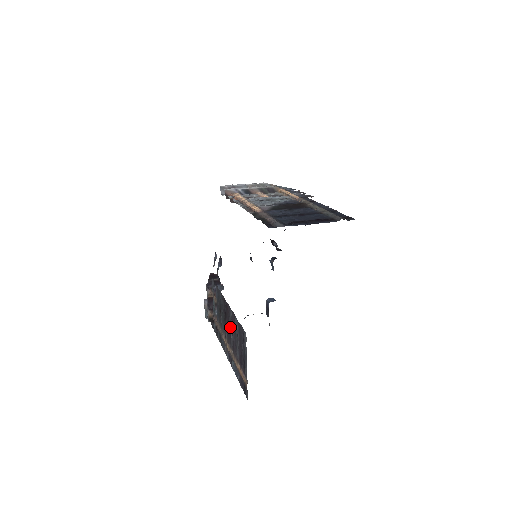
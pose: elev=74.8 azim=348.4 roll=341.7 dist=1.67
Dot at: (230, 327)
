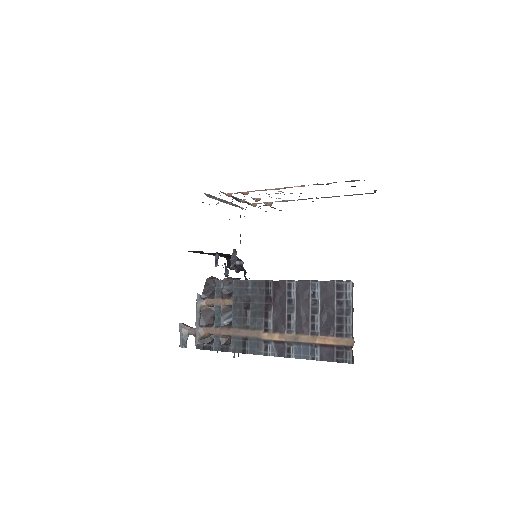
Dot at: (289, 306)
